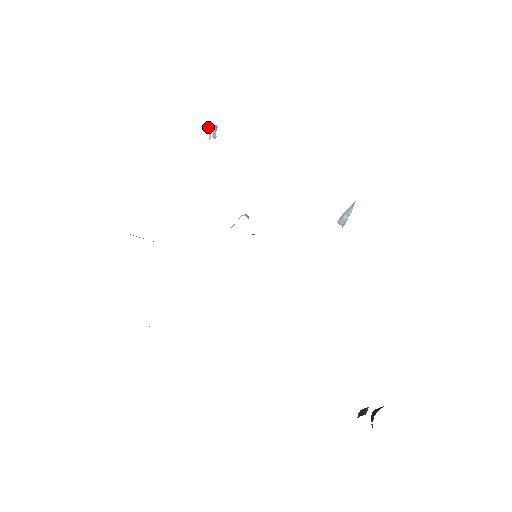
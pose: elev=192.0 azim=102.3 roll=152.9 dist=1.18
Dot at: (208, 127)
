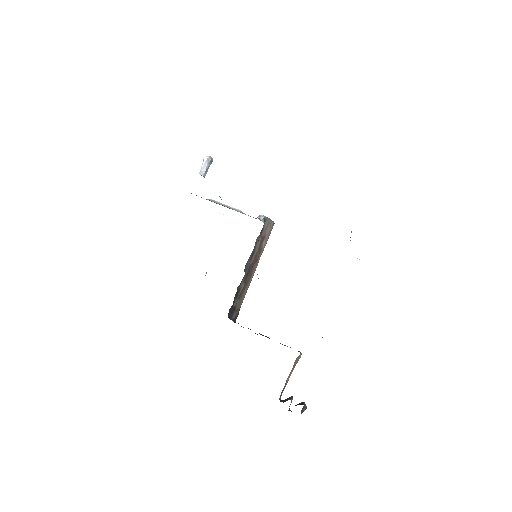
Dot at: (203, 160)
